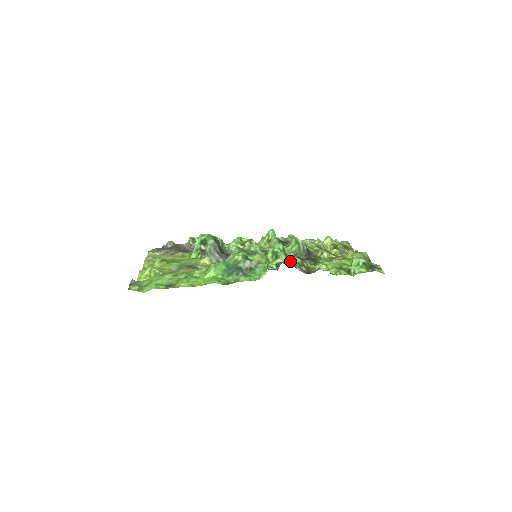
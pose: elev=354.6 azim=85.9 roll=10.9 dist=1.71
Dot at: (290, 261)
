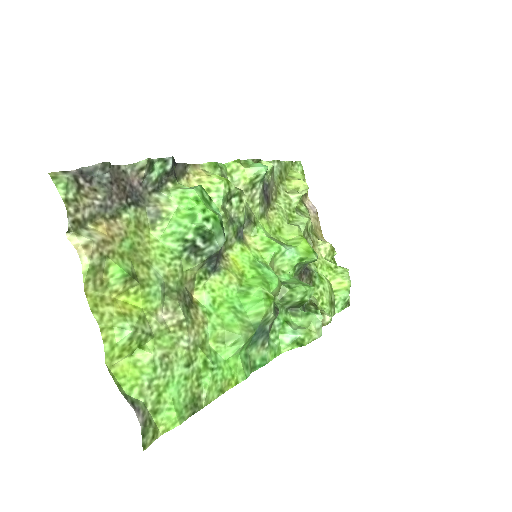
Dot at: occluded
